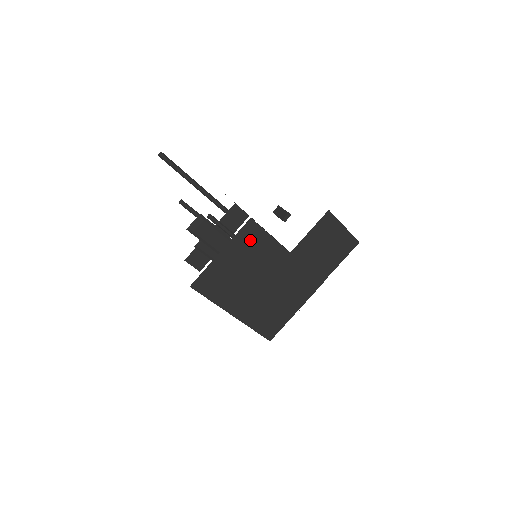
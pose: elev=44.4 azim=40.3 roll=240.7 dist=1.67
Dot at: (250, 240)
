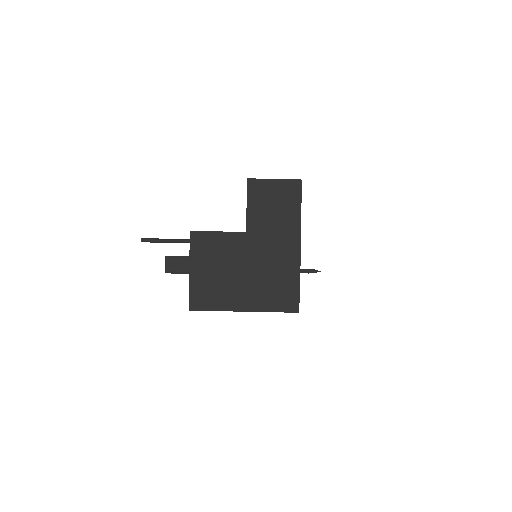
Dot at: (204, 246)
